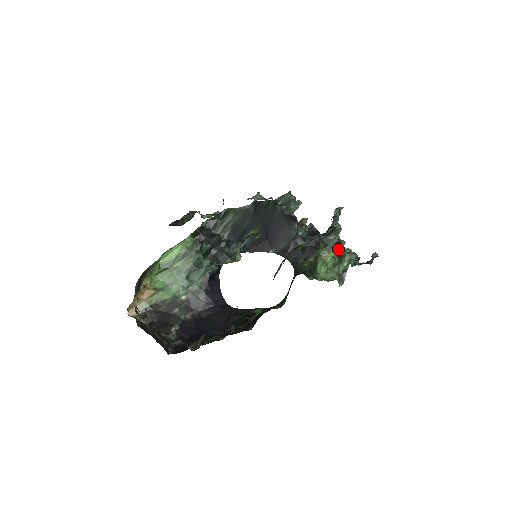
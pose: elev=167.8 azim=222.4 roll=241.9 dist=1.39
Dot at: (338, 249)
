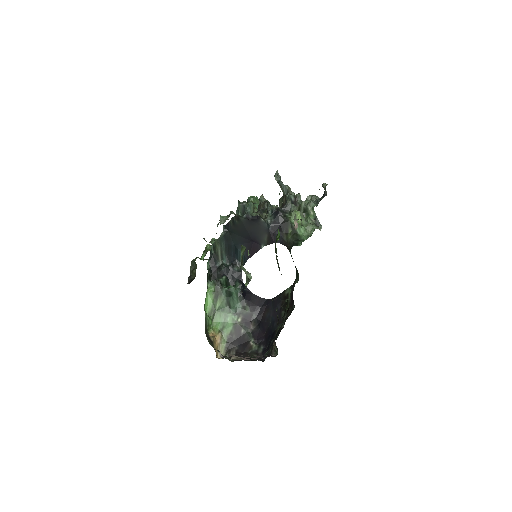
Dot at: (299, 206)
